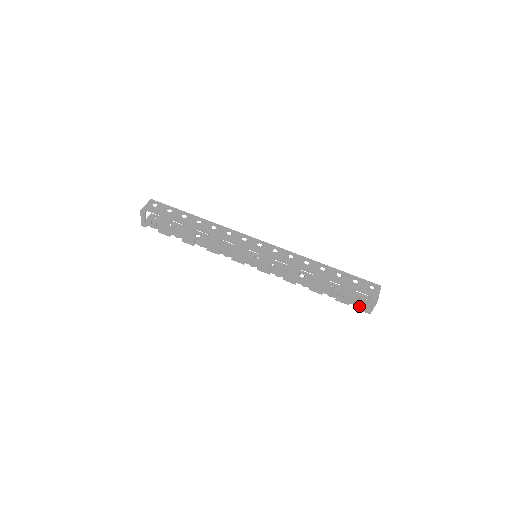
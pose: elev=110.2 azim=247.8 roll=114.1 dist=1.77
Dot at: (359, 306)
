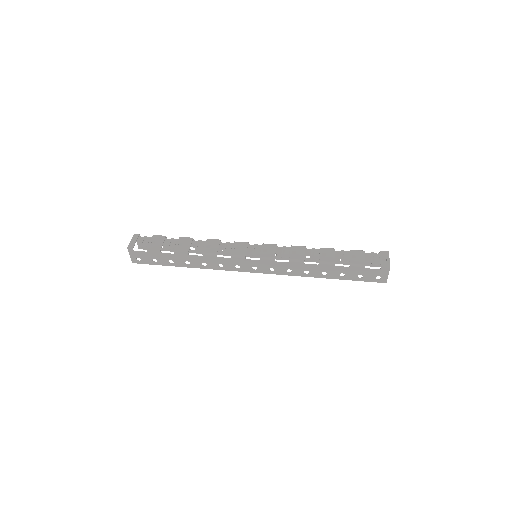
Dot at: (375, 262)
